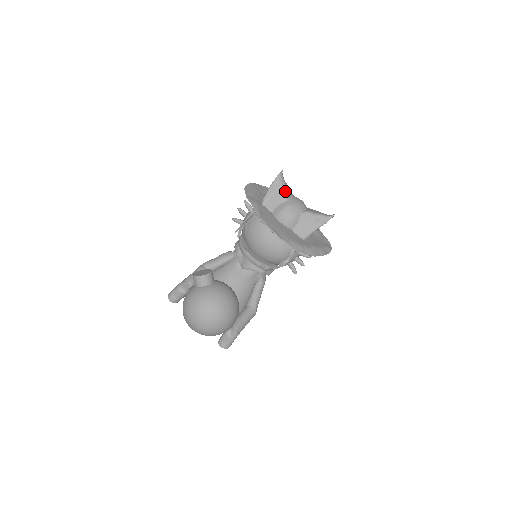
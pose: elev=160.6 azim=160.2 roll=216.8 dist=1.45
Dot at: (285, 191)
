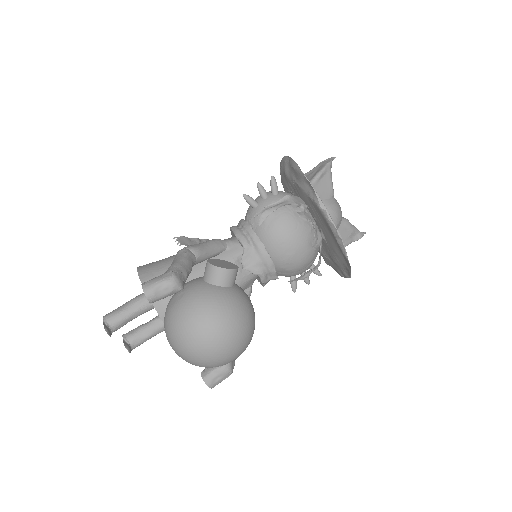
Dot at: occluded
